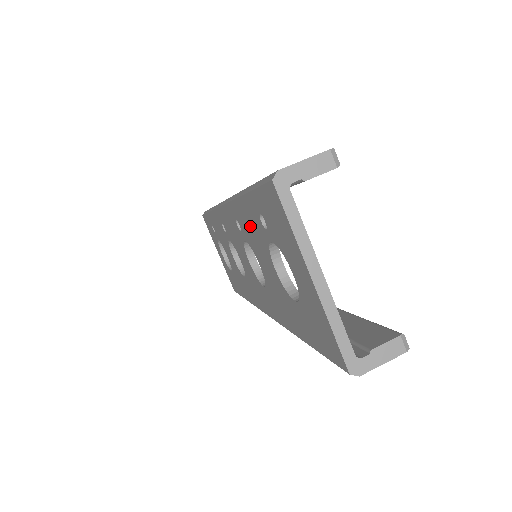
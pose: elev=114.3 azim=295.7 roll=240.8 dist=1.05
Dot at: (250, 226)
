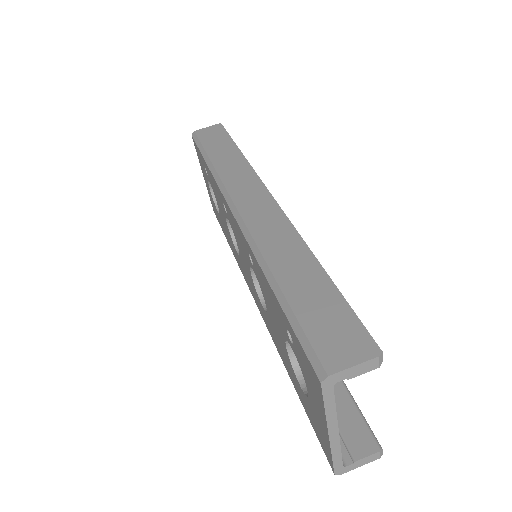
Dot at: (269, 296)
